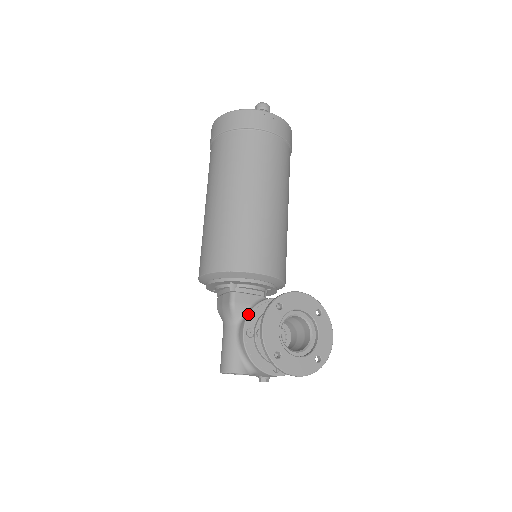
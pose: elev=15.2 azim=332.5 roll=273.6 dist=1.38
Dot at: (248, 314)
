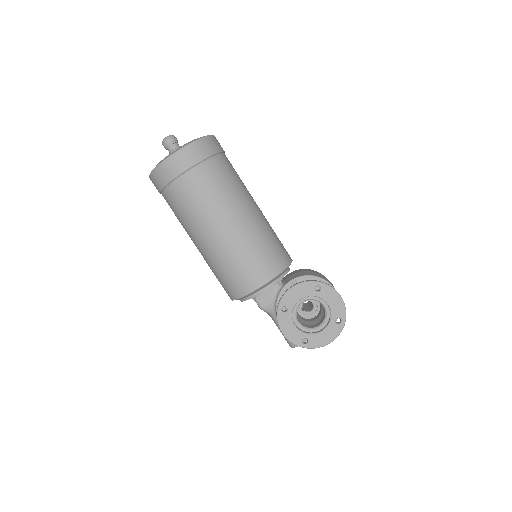
Dot at: (276, 309)
